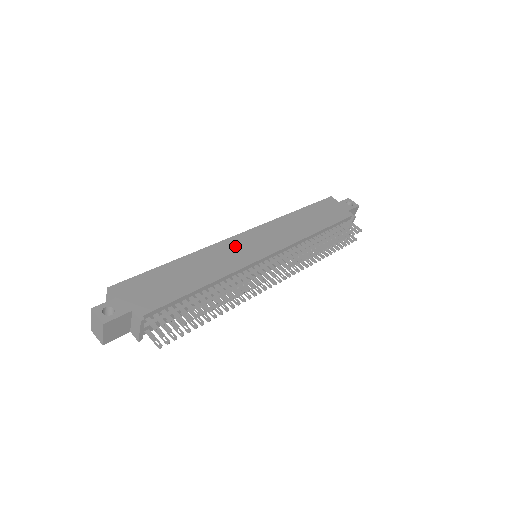
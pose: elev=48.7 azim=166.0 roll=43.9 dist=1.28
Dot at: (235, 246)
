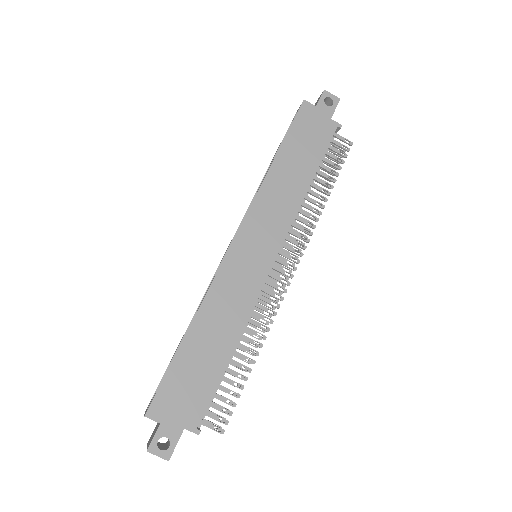
Dot at: (235, 269)
